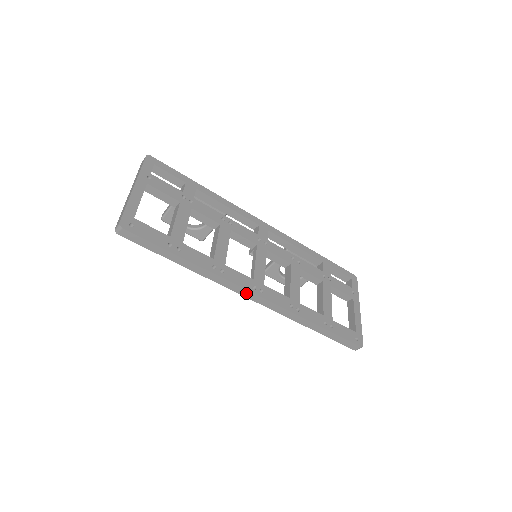
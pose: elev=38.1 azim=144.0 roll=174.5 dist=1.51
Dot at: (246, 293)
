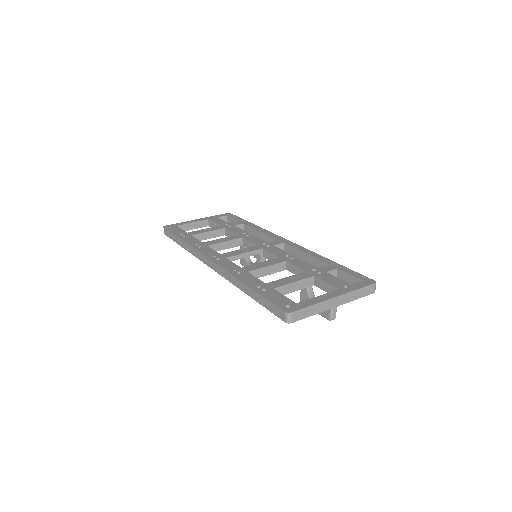
Dot at: (206, 260)
